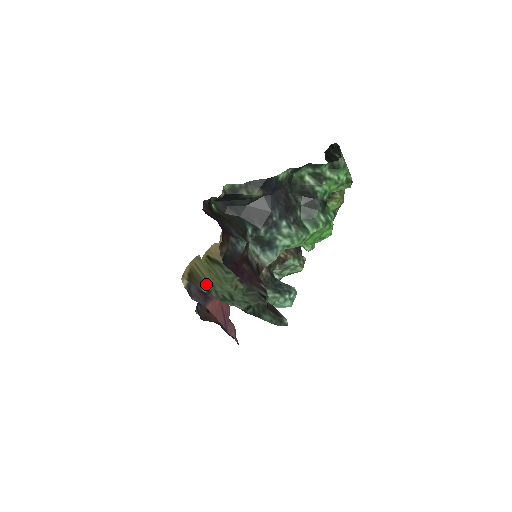
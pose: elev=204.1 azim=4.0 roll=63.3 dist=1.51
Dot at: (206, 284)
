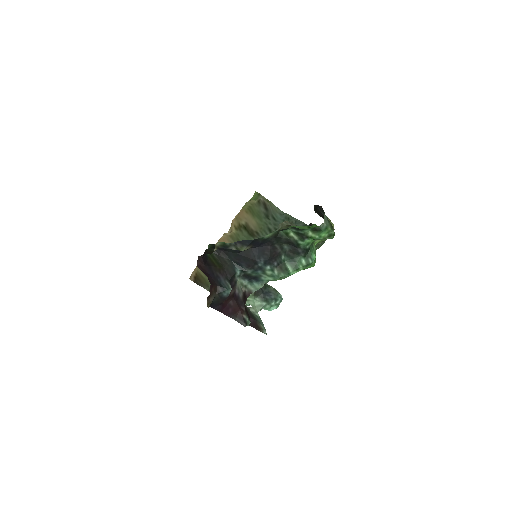
Dot at: (209, 283)
